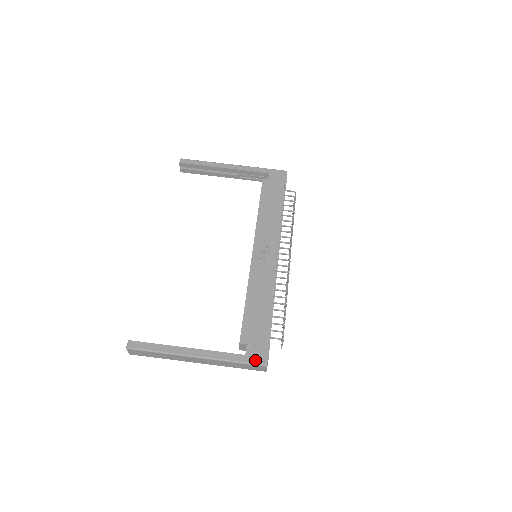
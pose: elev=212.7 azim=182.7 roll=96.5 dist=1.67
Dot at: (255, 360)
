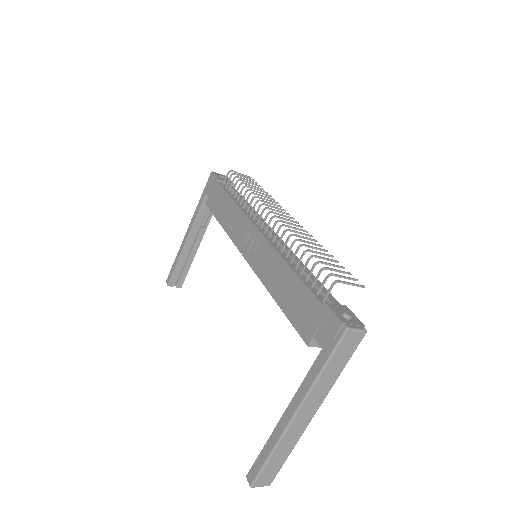
Dot at: (333, 340)
